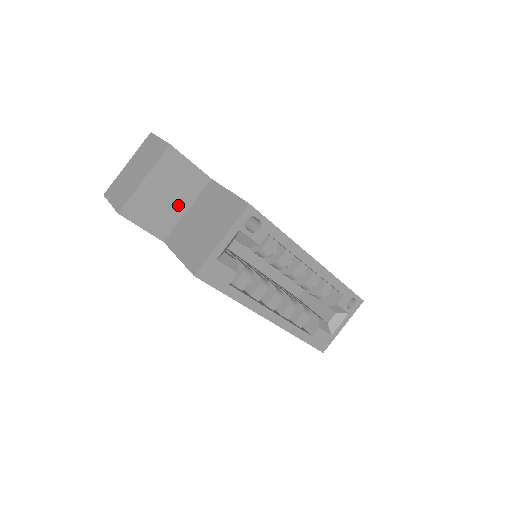
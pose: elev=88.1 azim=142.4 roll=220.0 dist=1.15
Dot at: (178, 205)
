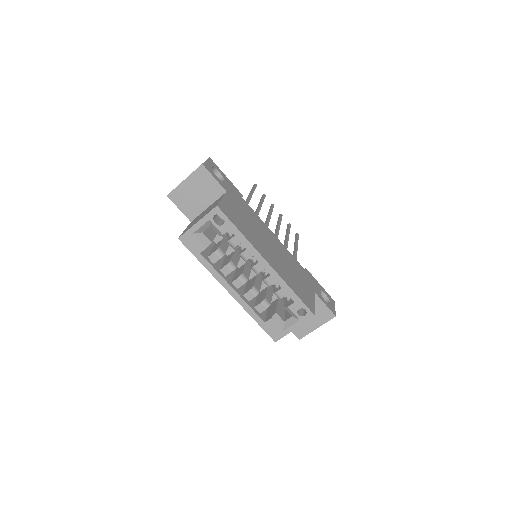
Dot at: (203, 202)
